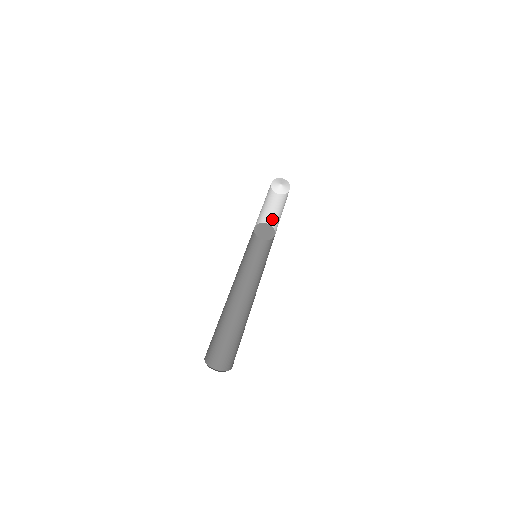
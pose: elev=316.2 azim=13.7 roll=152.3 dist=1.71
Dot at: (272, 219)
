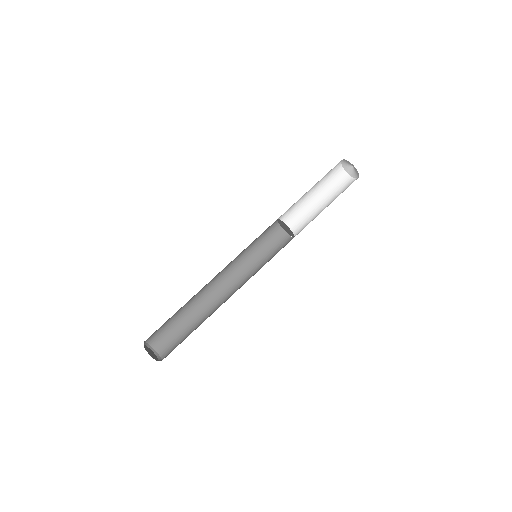
Dot at: (308, 201)
